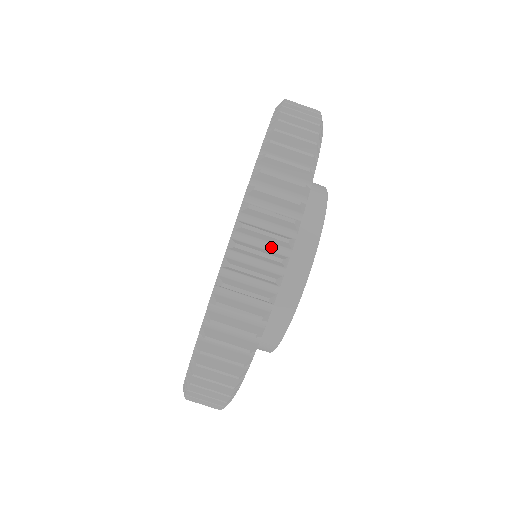
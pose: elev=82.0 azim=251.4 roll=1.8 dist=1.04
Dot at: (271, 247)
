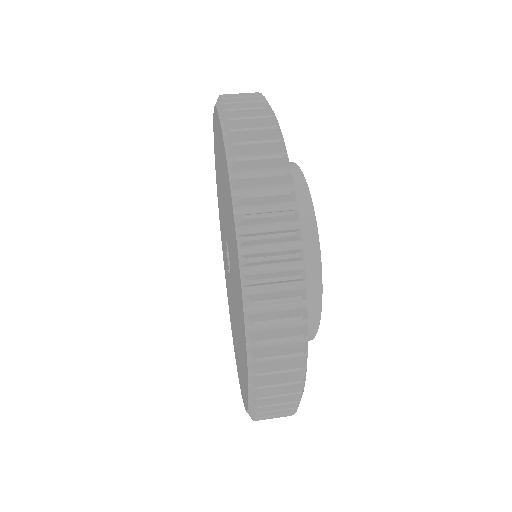
Dot at: (273, 190)
